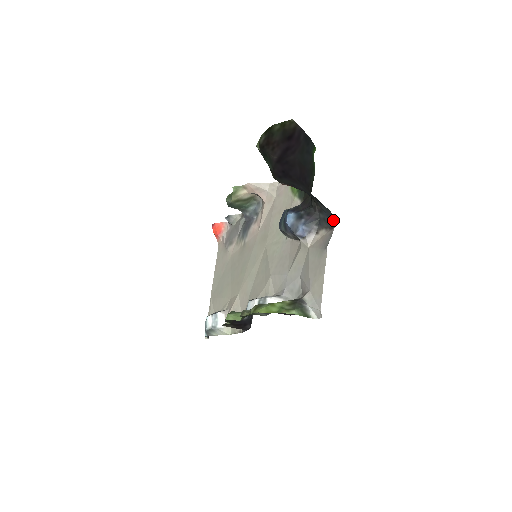
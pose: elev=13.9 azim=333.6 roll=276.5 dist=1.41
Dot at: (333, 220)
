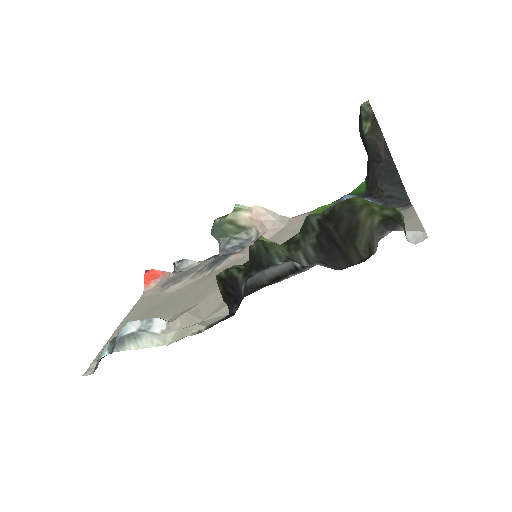
Dot at: (408, 200)
